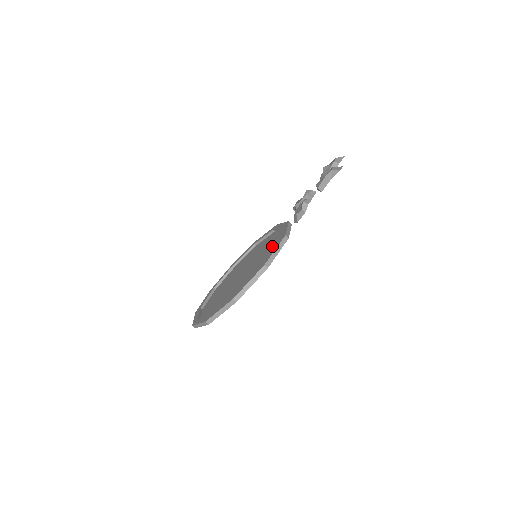
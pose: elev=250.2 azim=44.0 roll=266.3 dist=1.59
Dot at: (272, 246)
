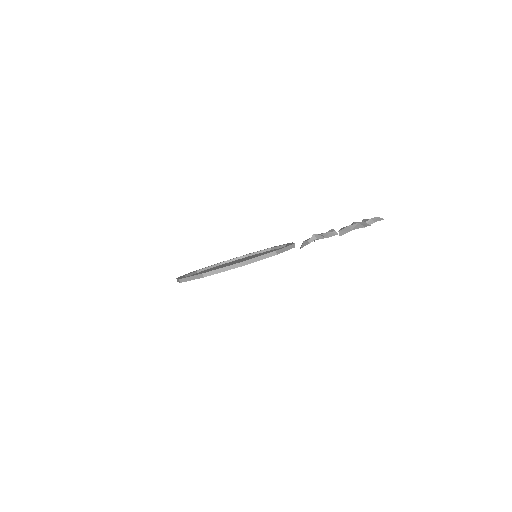
Dot at: occluded
